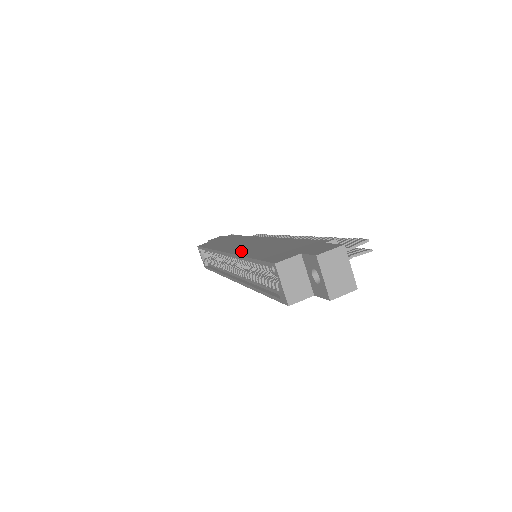
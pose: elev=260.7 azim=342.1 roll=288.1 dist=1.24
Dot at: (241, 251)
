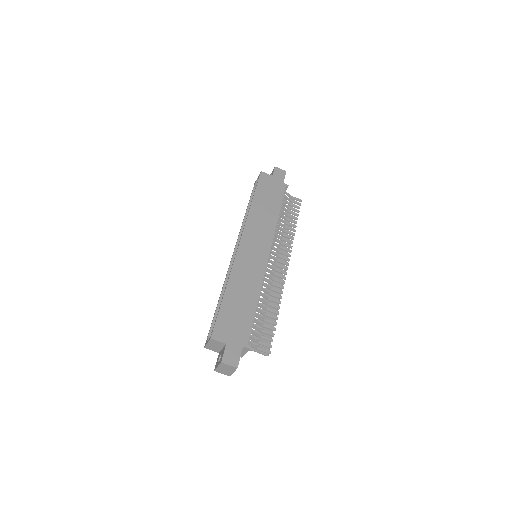
Dot at: (238, 268)
